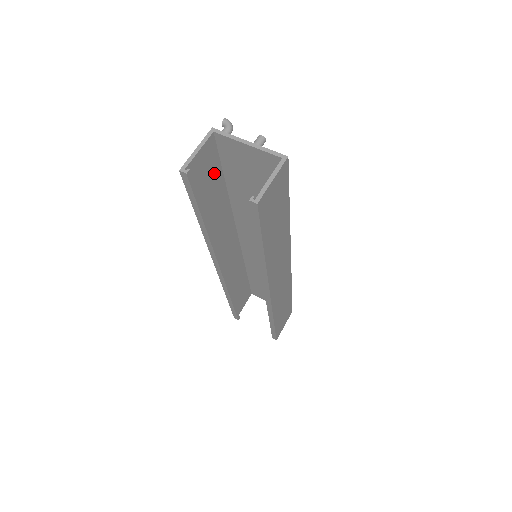
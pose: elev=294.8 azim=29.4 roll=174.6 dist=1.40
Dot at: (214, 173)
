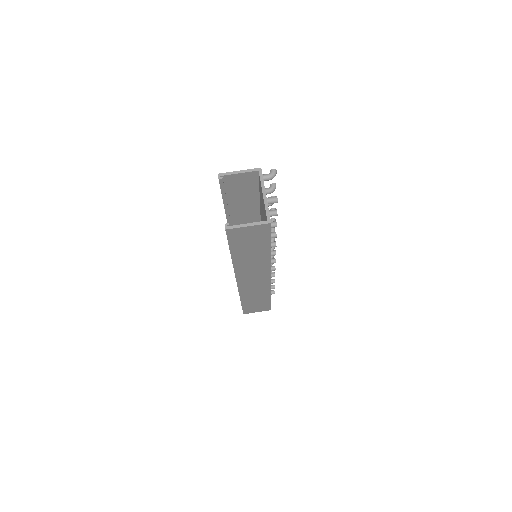
Dot at: (250, 191)
